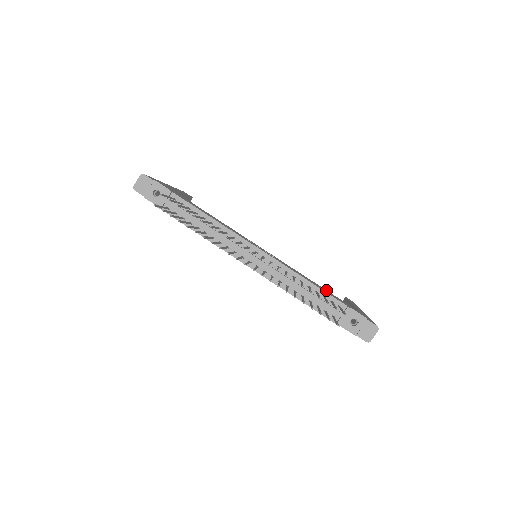
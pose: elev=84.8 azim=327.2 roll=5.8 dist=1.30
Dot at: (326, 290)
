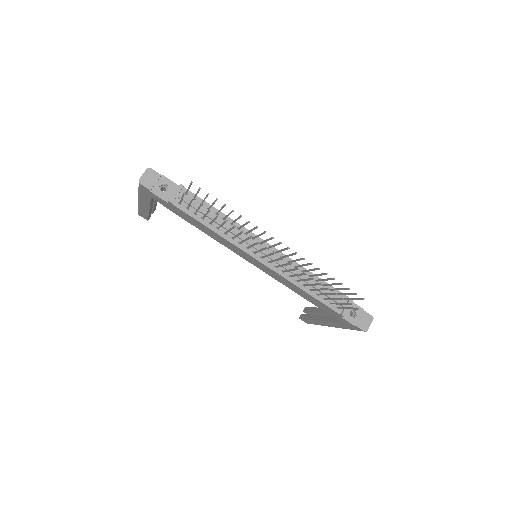
Dot at: occluded
